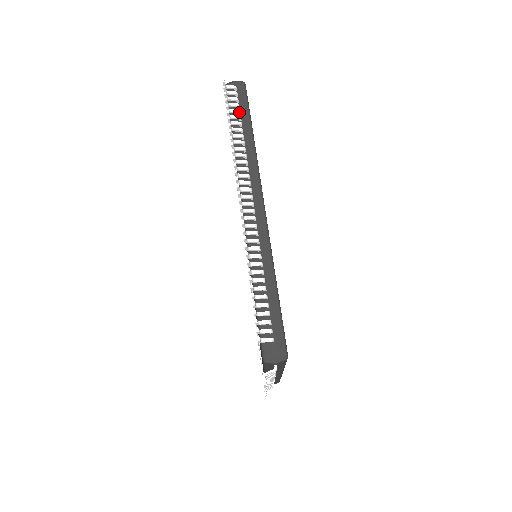
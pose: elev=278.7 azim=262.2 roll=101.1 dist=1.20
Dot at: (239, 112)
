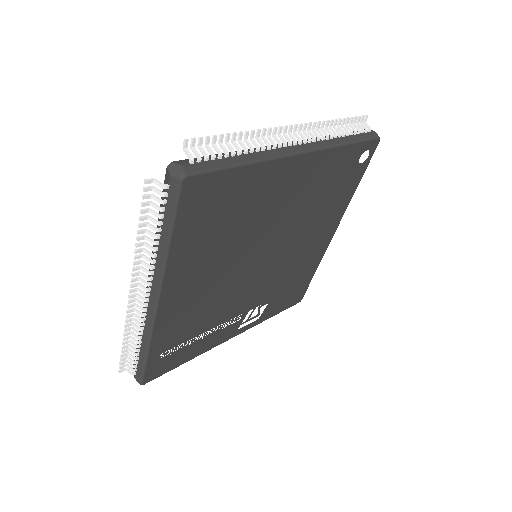
Dot at: (355, 131)
